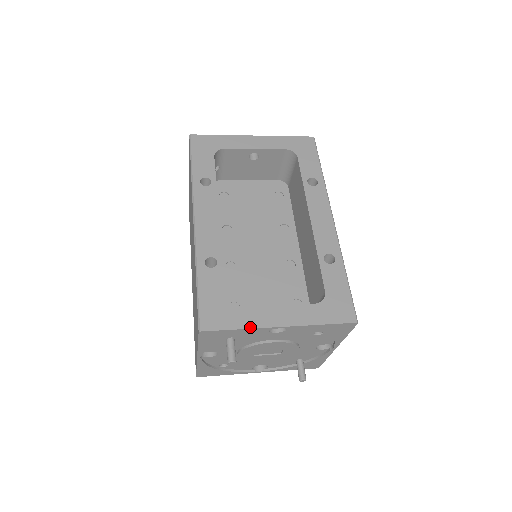
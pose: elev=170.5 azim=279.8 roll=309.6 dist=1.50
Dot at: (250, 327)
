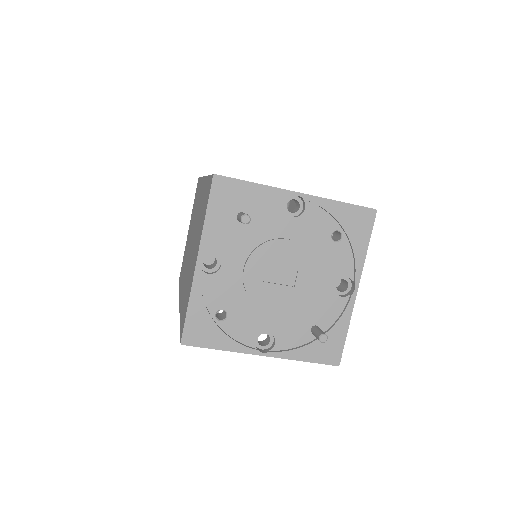
Dot at: (266, 185)
